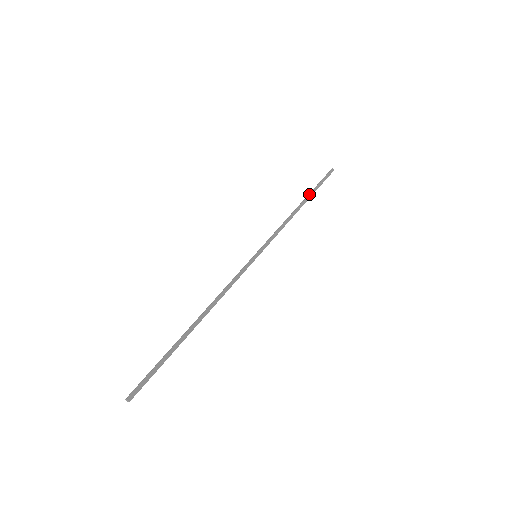
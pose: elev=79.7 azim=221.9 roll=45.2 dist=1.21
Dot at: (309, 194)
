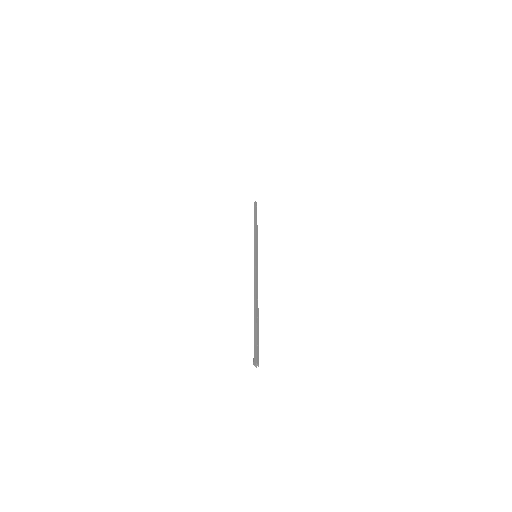
Dot at: (256, 216)
